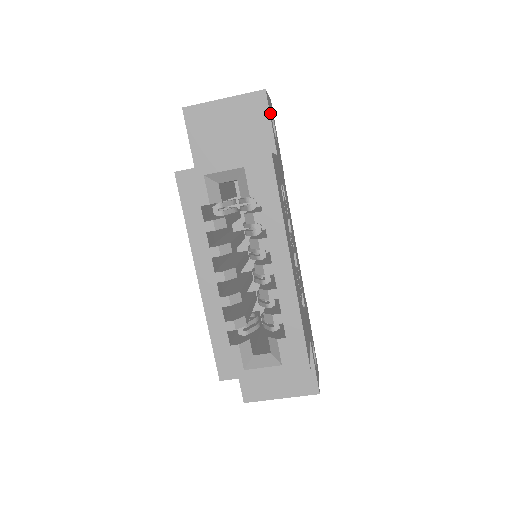
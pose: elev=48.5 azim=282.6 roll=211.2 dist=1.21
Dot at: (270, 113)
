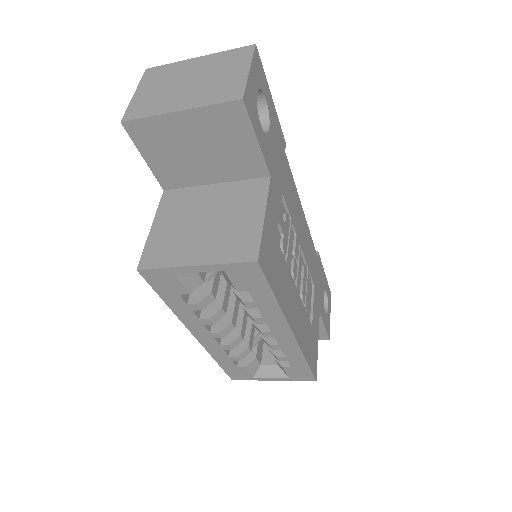
Dot at: (255, 120)
